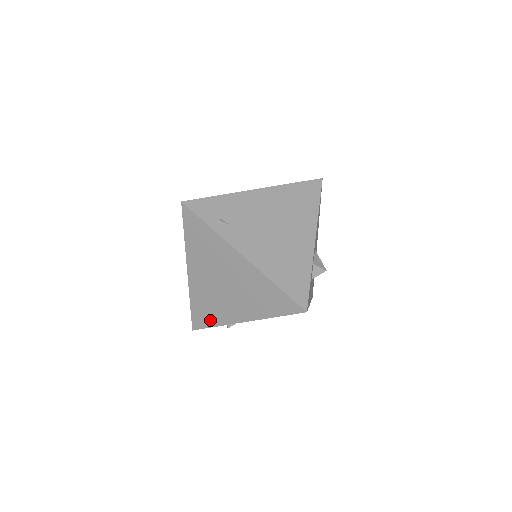
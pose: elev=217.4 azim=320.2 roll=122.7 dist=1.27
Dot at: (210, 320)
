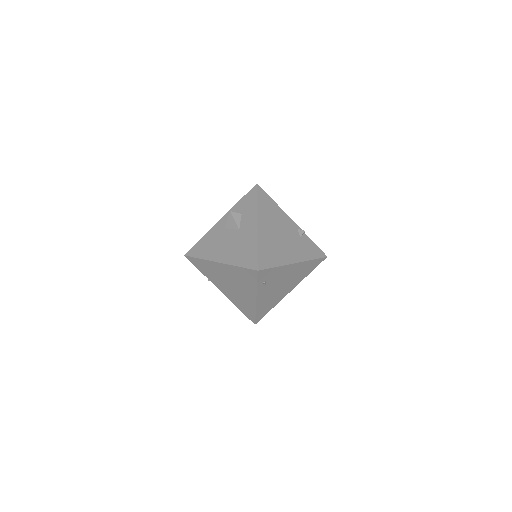
Dot at: (202, 270)
